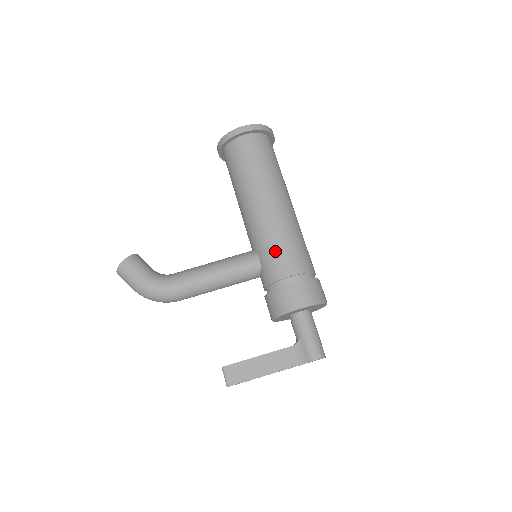
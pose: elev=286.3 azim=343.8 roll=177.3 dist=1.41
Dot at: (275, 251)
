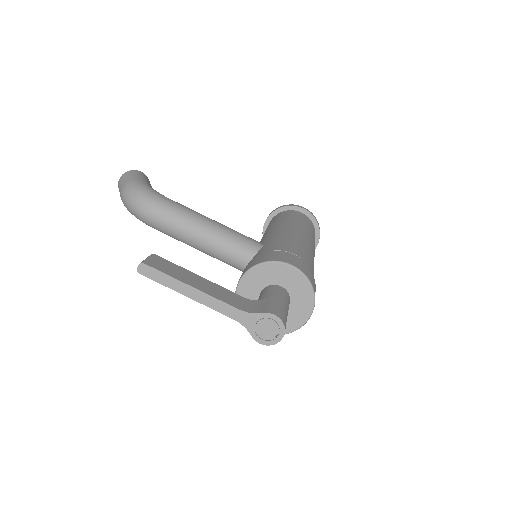
Dot at: (288, 241)
